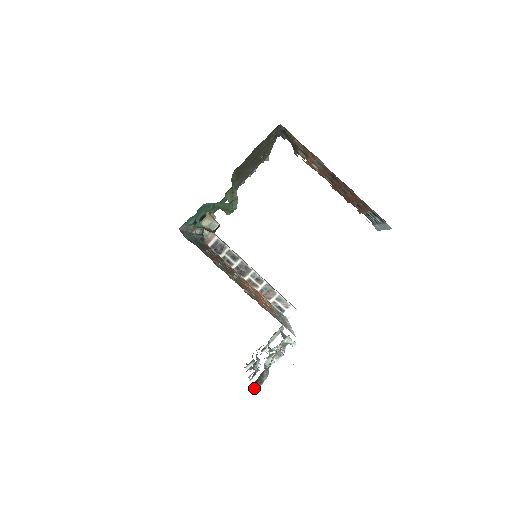
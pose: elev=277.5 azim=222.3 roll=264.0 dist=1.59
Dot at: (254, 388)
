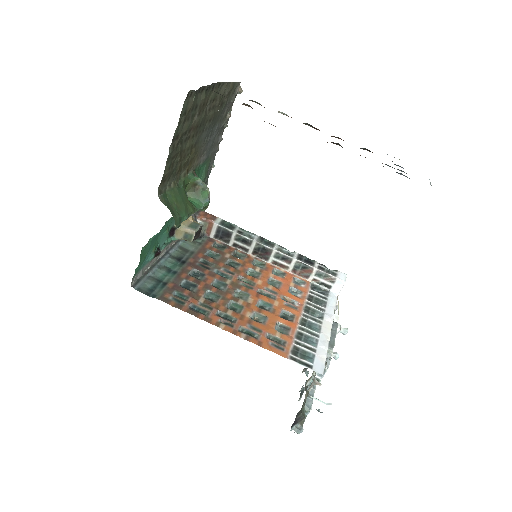
Dot at: (297, 426)
